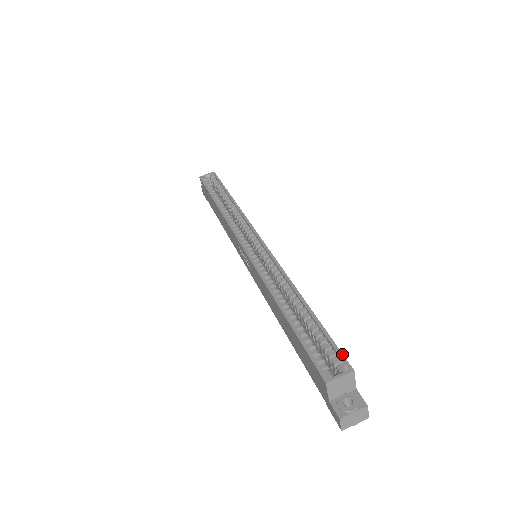
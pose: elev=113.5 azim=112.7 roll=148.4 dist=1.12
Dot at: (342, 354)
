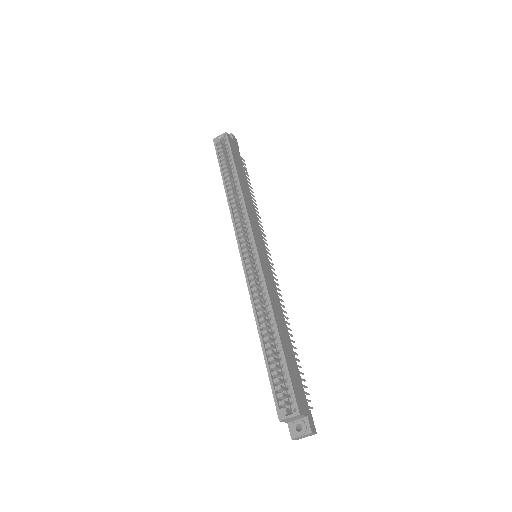
Dot at: (295, 397)
